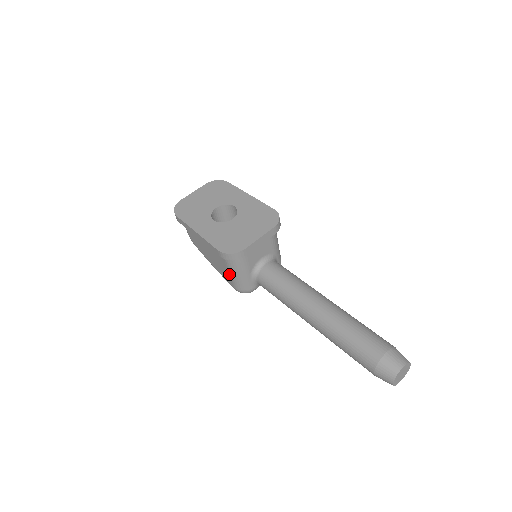
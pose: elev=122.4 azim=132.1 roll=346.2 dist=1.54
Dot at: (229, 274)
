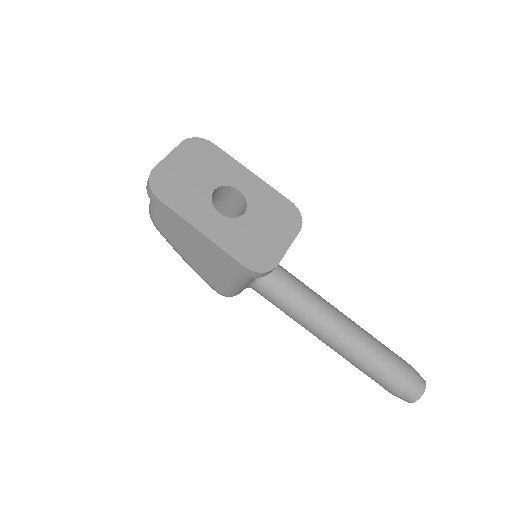
Dot at: (226, 282)
